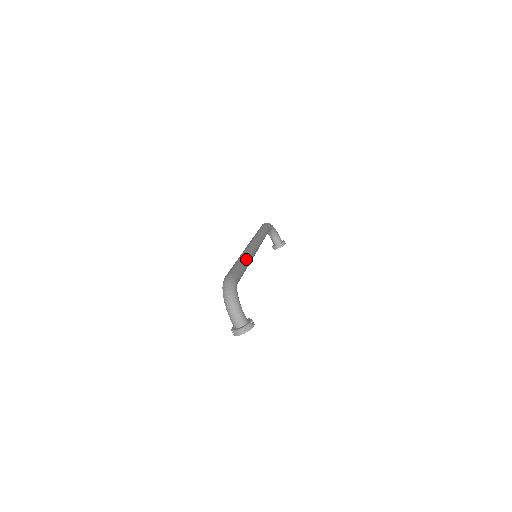
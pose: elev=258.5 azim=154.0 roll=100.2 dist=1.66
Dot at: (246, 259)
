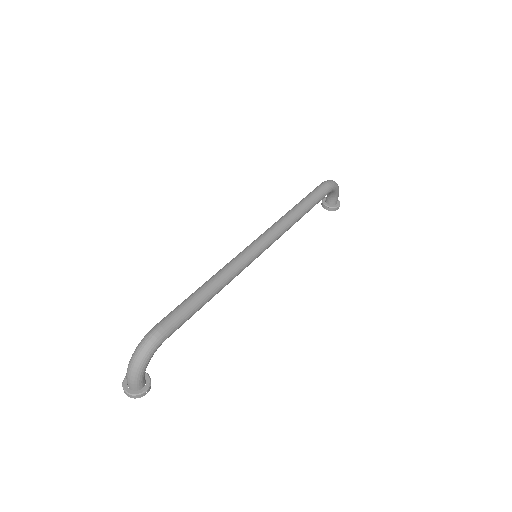
Dot at: (216, 290)
